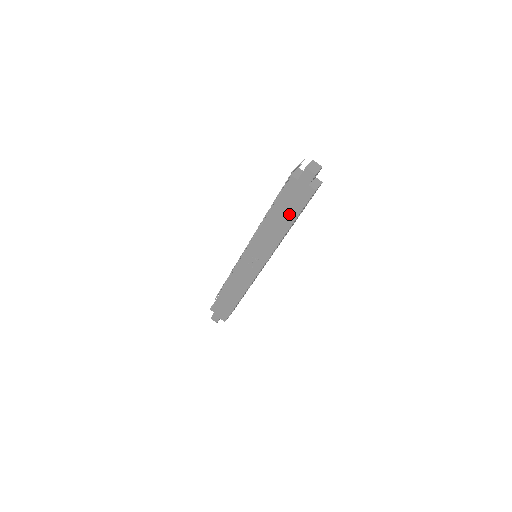
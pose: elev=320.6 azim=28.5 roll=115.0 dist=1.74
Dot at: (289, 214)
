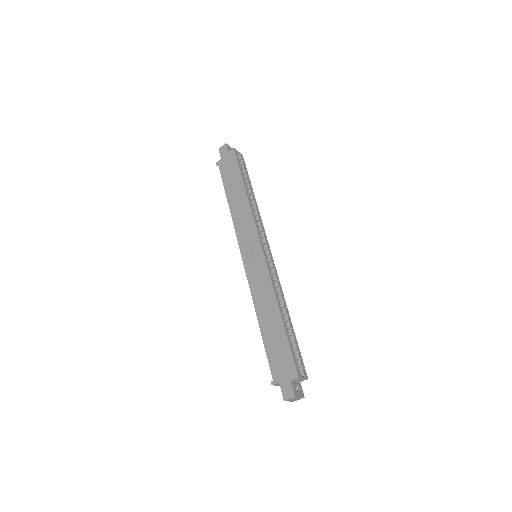
Dot at: (236, 181)
